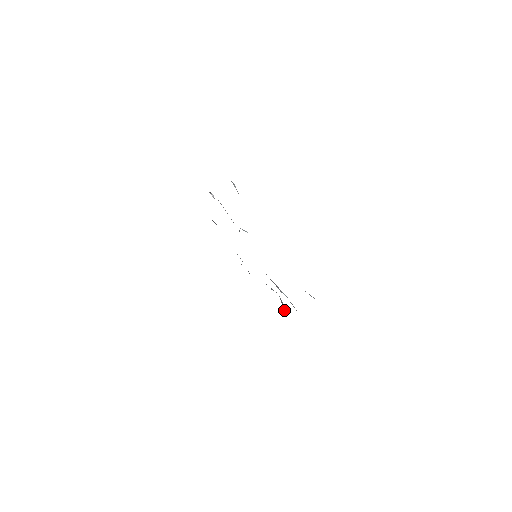
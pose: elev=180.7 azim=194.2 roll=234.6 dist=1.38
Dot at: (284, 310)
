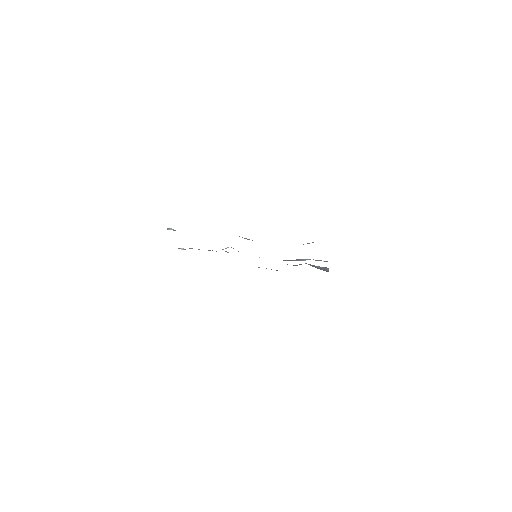
Dot at: occluded
